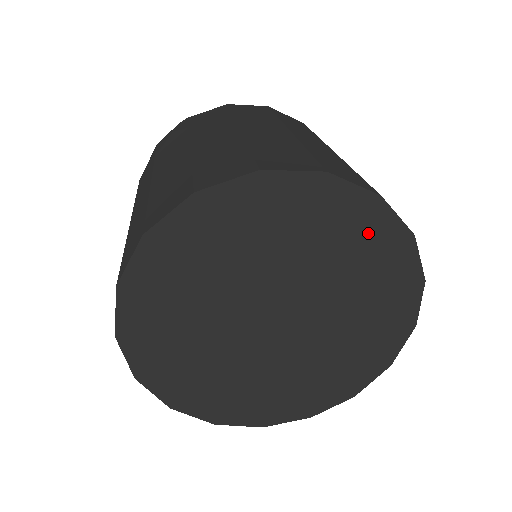
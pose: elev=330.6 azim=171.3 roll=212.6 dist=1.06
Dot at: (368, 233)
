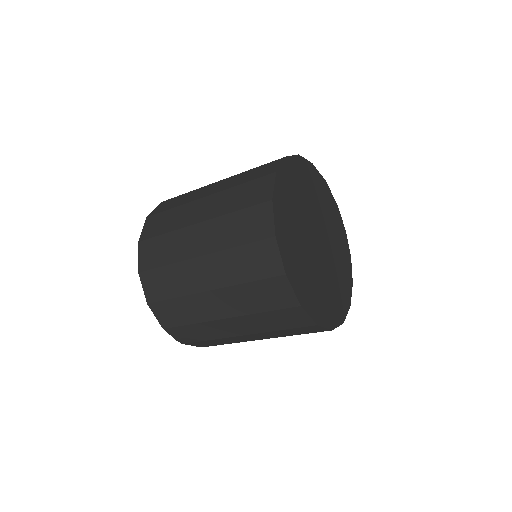
Dot at: (346, 262)
